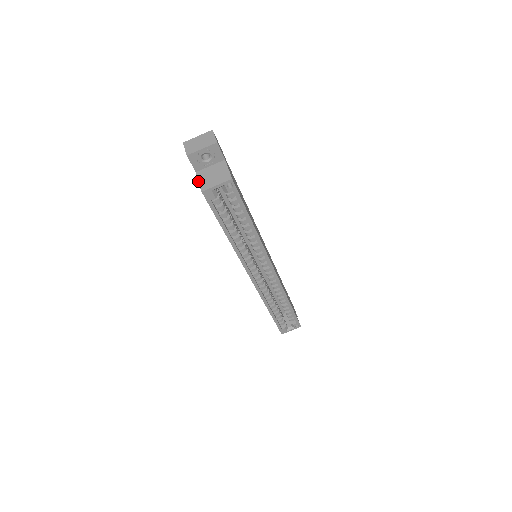
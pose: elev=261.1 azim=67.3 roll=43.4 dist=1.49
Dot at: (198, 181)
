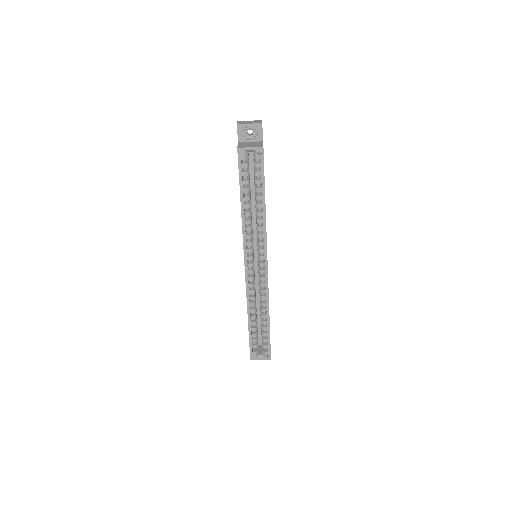
Dot at: occluded
